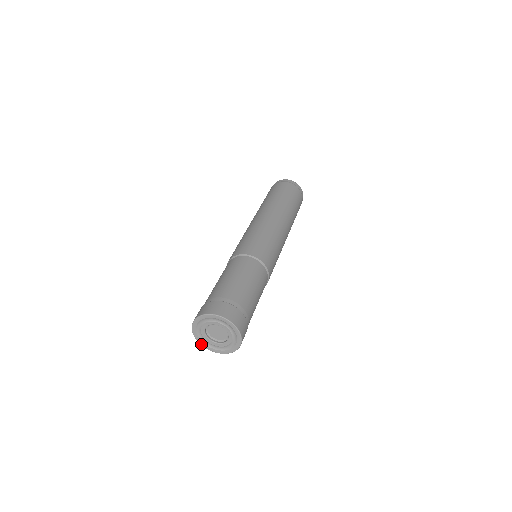
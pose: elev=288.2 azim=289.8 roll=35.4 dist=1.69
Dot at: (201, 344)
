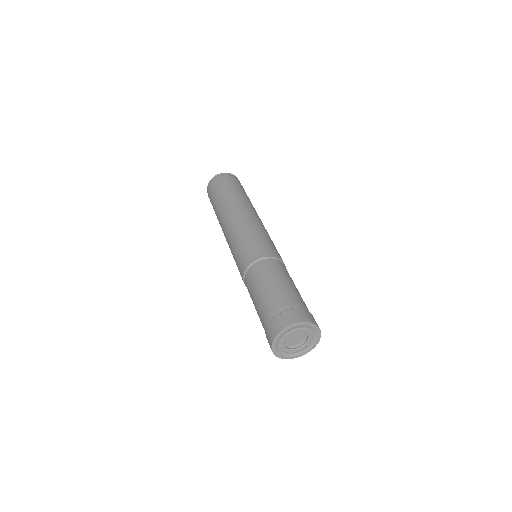
Dot at: (292, 358)
